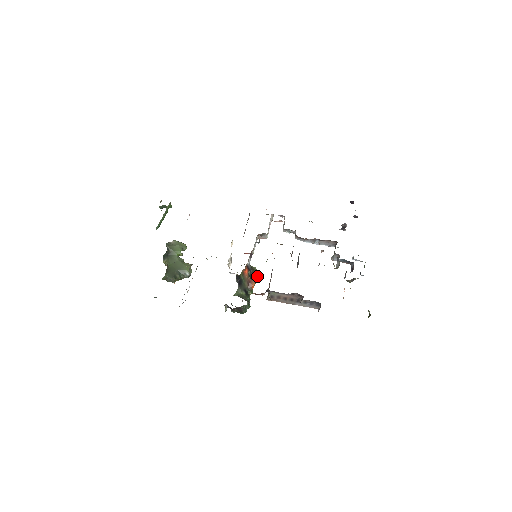
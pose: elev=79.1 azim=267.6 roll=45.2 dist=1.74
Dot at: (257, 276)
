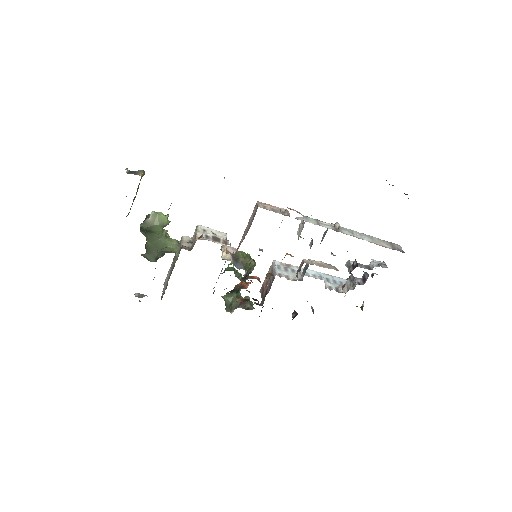
Dot at: occluded
